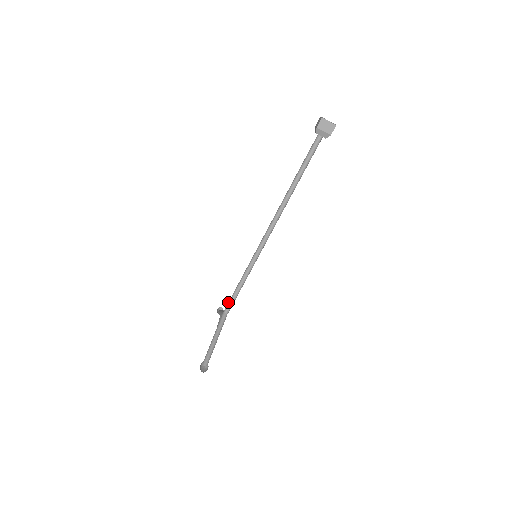
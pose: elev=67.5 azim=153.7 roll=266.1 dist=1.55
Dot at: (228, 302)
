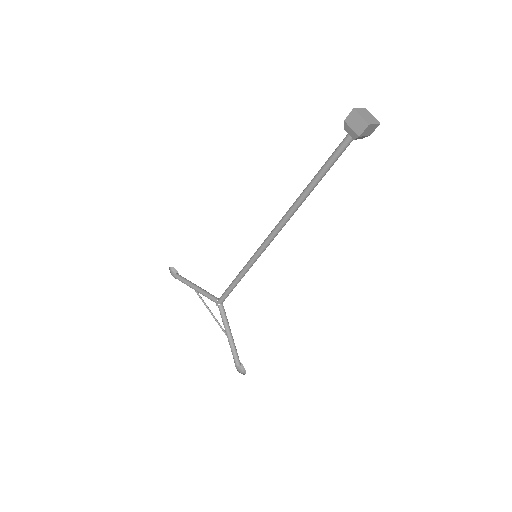
Dot at: (224, 296)
